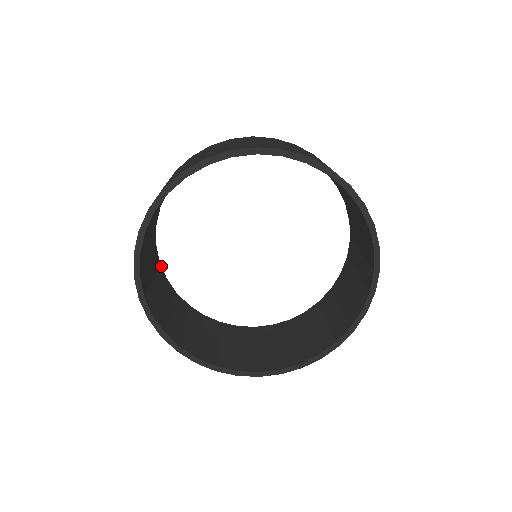
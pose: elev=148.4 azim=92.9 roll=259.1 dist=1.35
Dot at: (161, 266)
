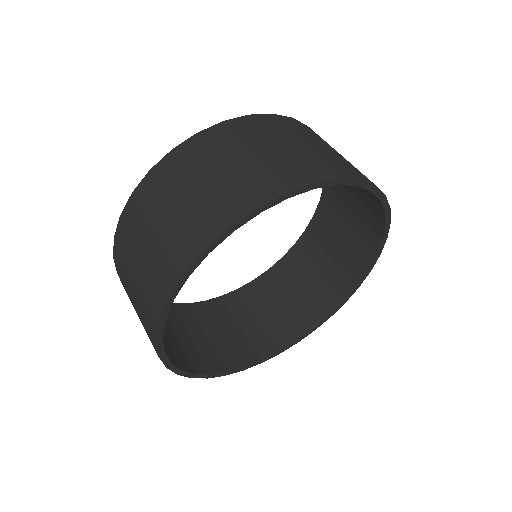
Dot at: occluded
